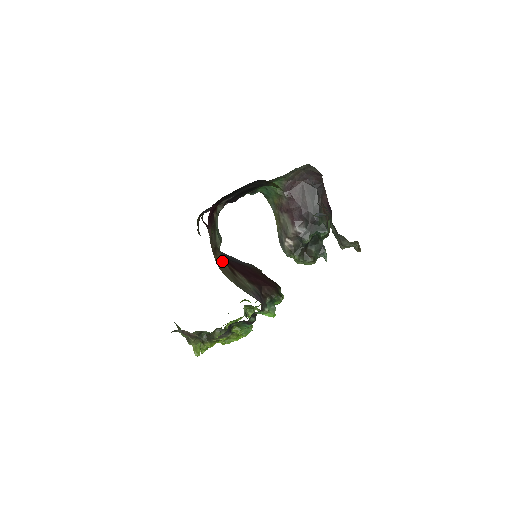
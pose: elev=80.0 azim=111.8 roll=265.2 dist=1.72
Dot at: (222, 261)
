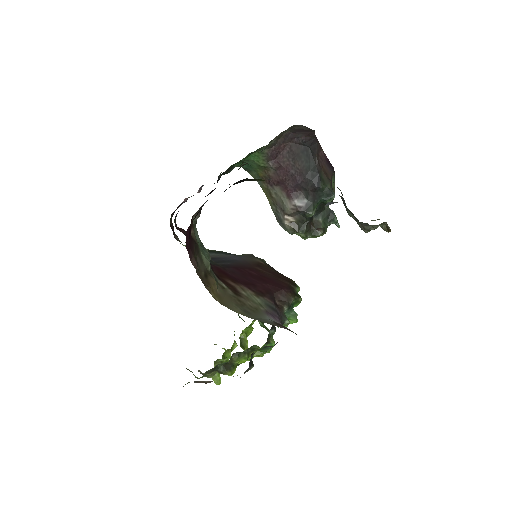
Dot at: (218, 284)
